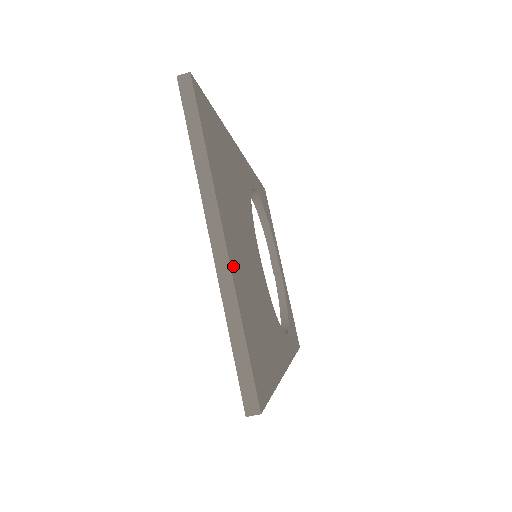
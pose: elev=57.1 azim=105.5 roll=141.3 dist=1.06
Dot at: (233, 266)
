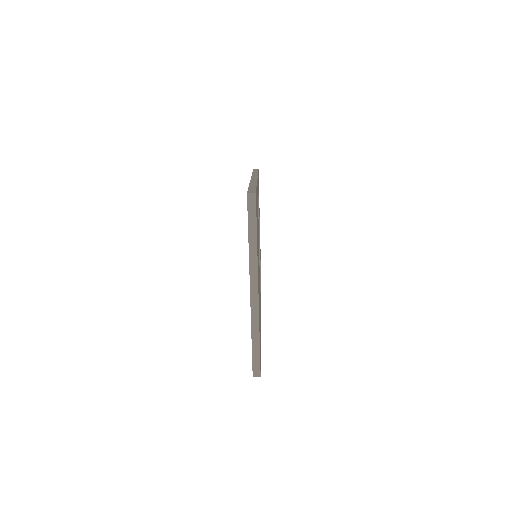
Dot at: occluded
